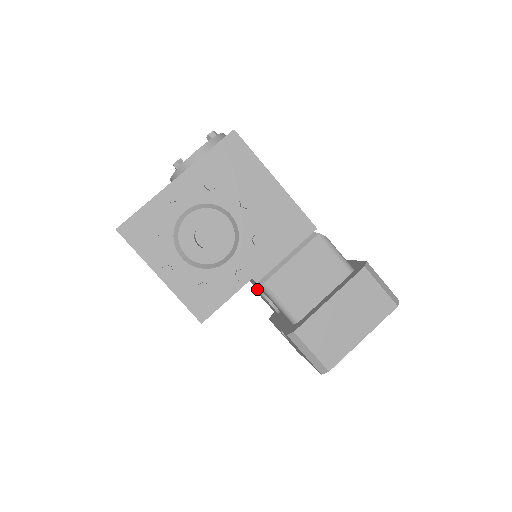
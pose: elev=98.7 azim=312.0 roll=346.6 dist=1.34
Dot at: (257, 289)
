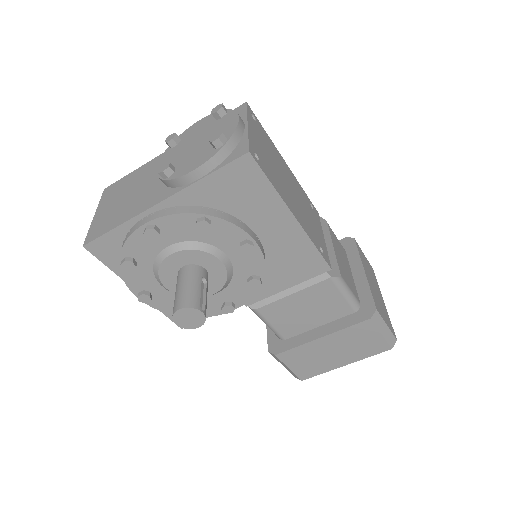
Dot at: occluded
